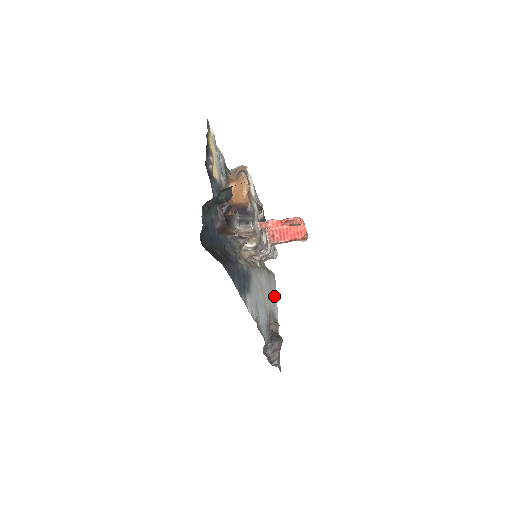
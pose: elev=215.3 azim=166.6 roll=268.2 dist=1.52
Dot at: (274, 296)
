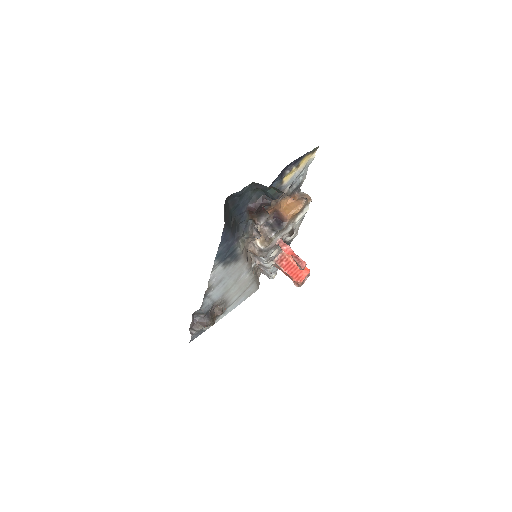
Dot at: (242, 298)
